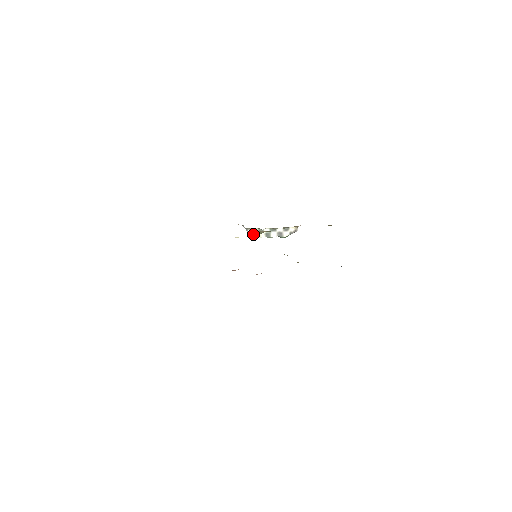
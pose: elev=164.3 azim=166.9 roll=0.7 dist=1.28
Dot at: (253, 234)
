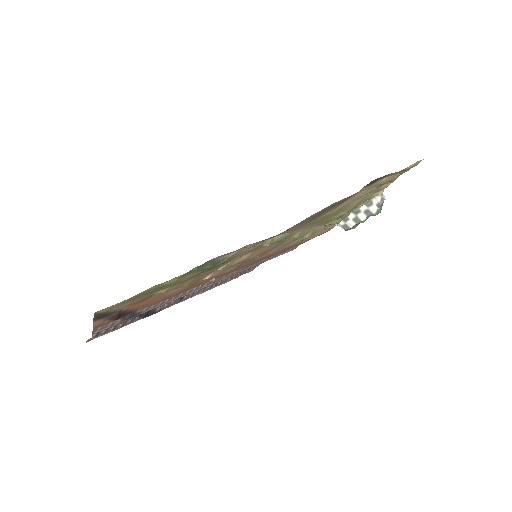
Dot at: (343, 227)
